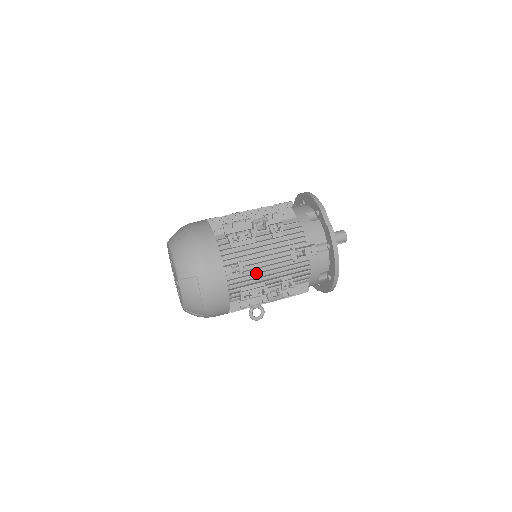
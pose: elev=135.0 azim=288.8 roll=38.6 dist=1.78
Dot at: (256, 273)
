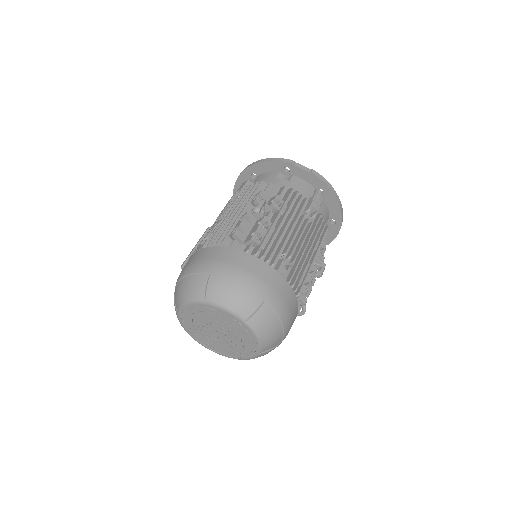
Dot at: (299, 257)
